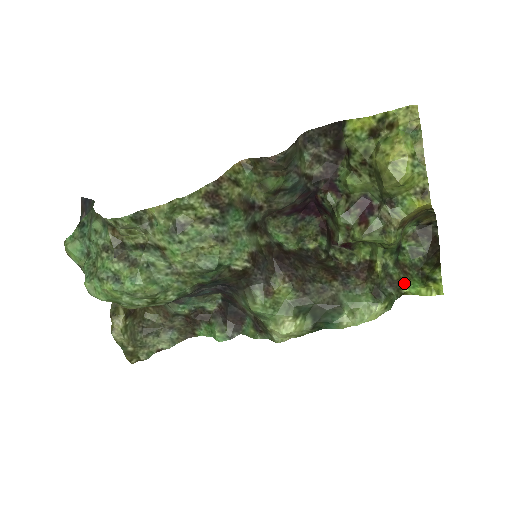
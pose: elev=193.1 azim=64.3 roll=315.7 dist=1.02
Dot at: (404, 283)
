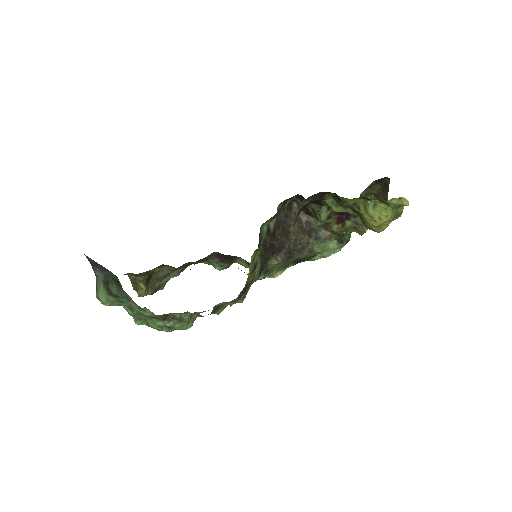
Dot at: occluded
